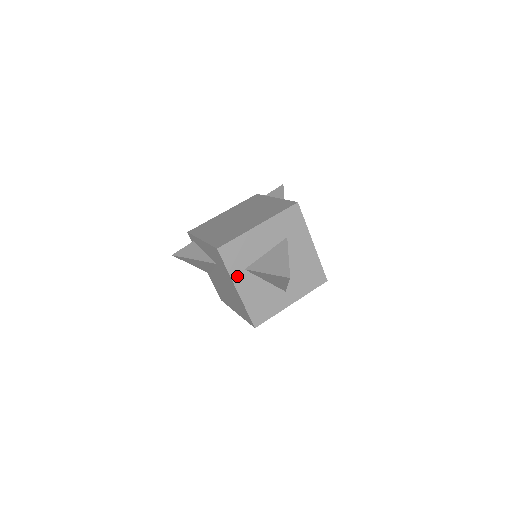
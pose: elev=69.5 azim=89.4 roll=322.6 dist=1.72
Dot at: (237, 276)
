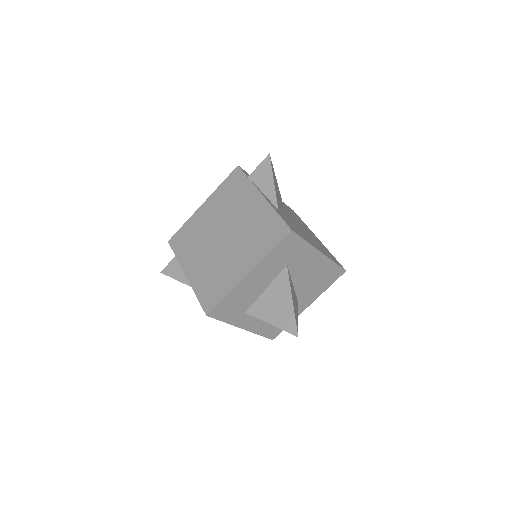
Dot at: (238, 320)
